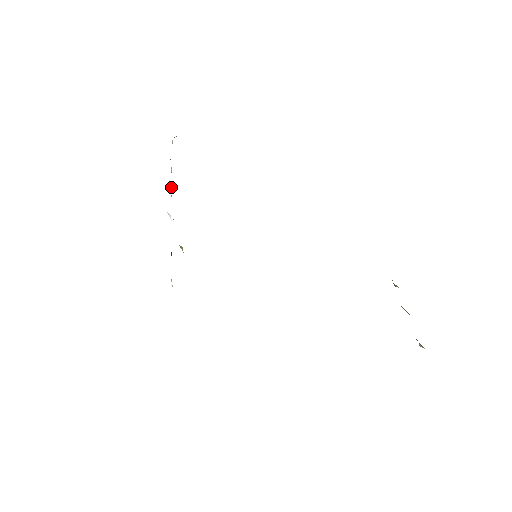
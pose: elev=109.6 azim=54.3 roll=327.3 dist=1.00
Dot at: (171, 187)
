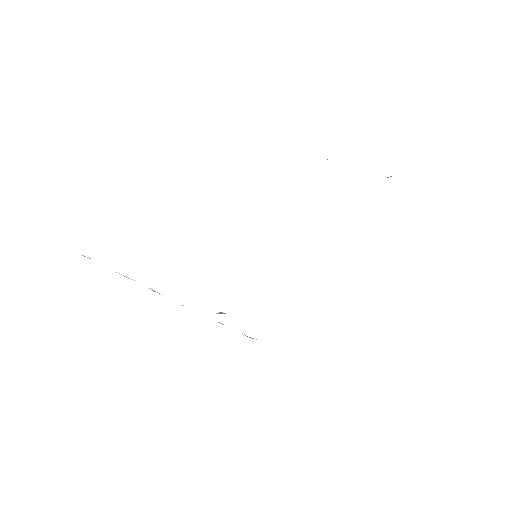
Dot at: (149, 288)
